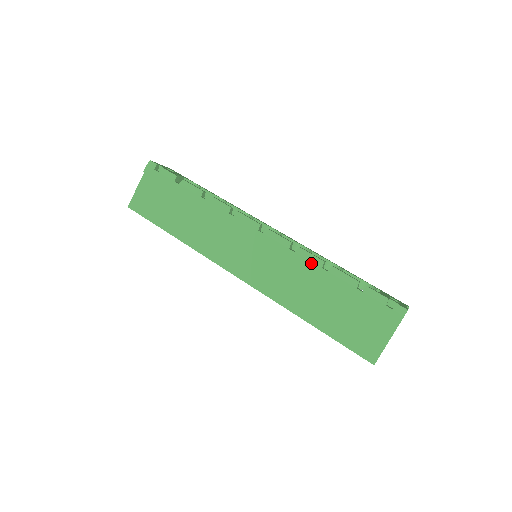
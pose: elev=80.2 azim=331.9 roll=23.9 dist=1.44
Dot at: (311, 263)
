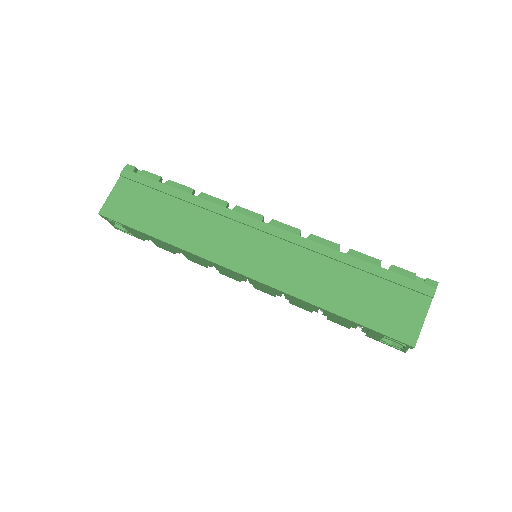
Dot at: (326, 247)
